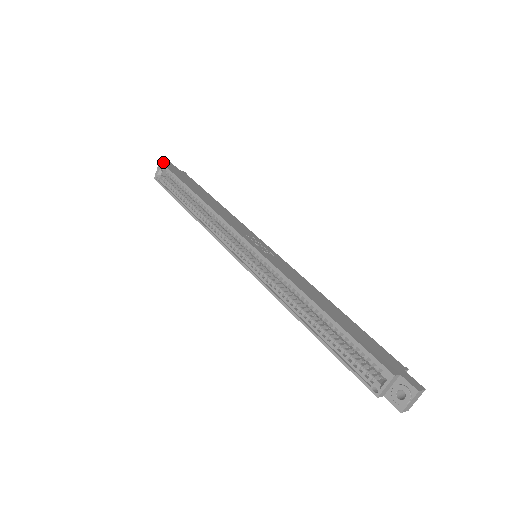
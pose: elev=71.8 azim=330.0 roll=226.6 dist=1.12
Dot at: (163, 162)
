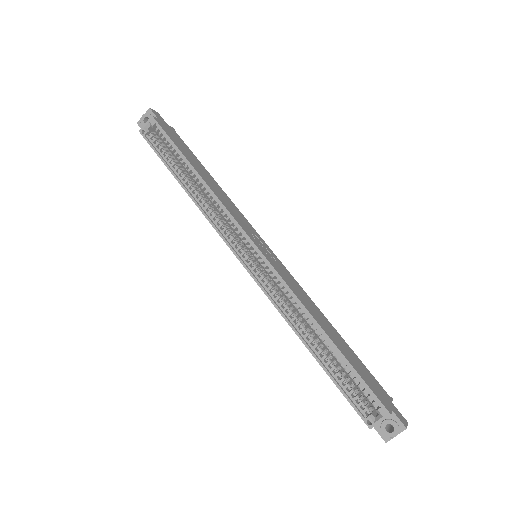
Dot at: (150, 112)
